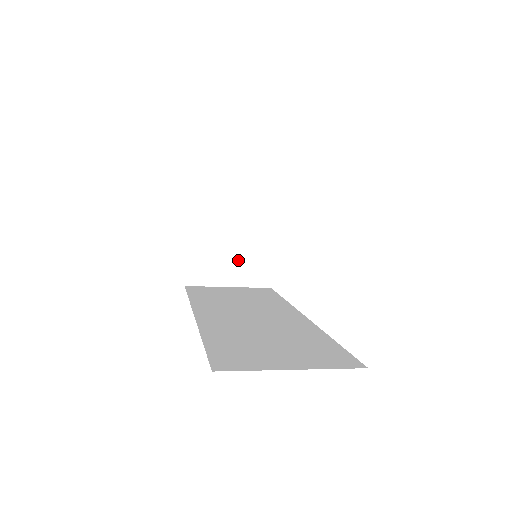
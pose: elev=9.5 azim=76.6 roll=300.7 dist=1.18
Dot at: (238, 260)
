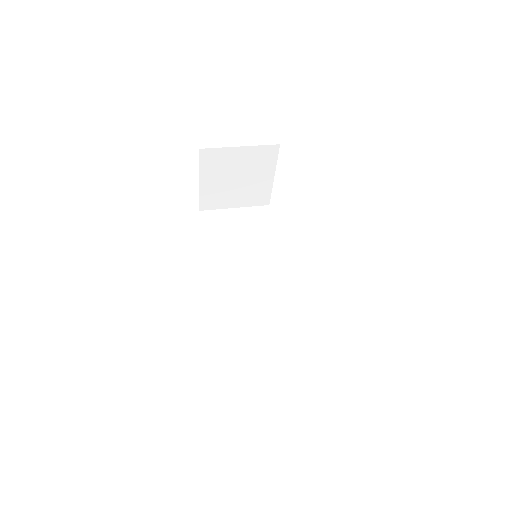
Dot at: (242, 191)
